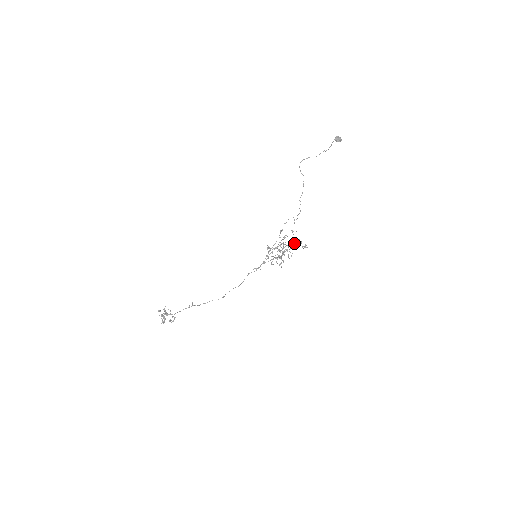
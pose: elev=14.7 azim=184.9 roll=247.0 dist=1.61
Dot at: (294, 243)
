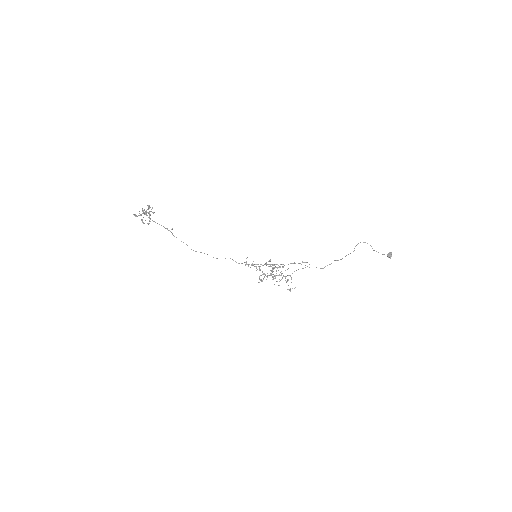
Dot at: occluded
